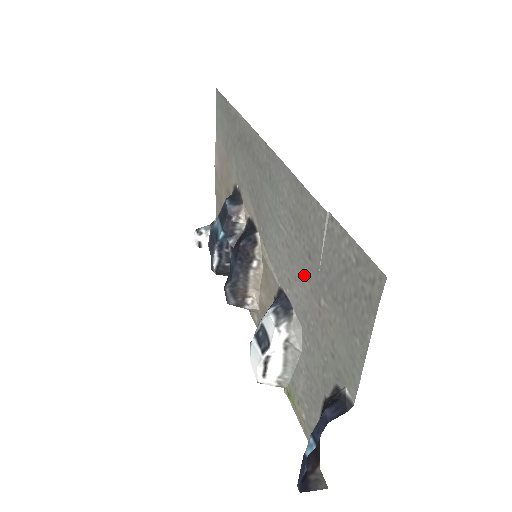
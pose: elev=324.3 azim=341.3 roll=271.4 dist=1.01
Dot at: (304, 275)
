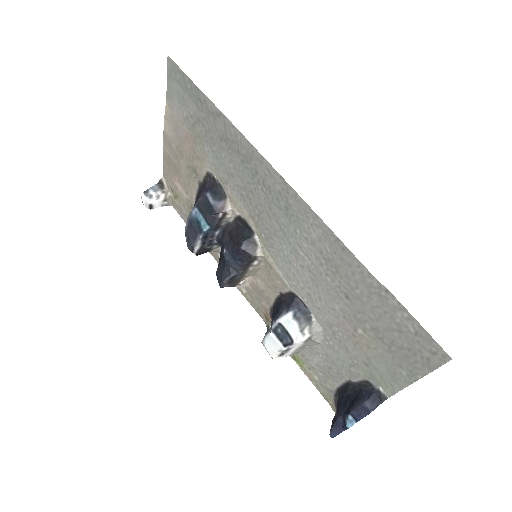
Dot at: (335, 304)
